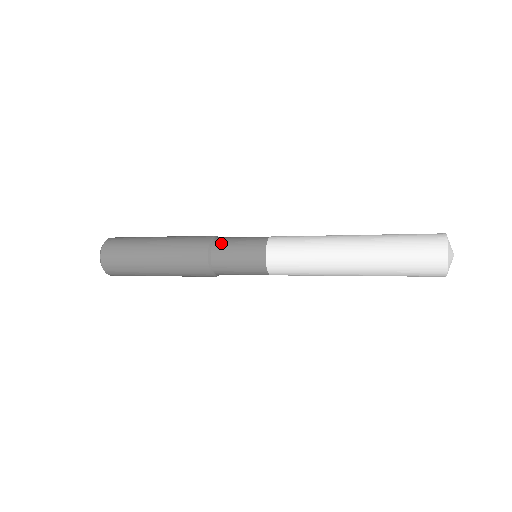
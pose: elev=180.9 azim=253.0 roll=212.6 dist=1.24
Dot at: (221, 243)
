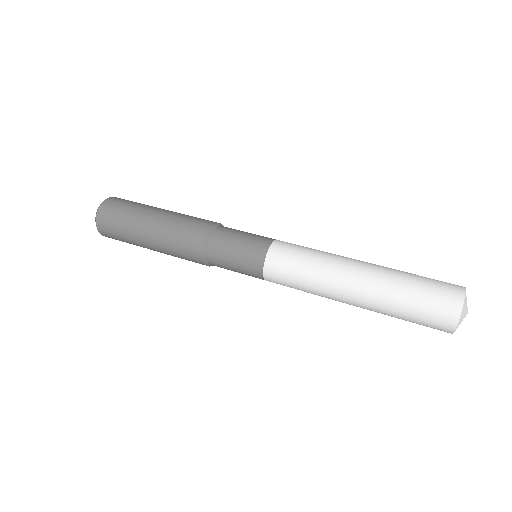
Dot at: (216, 263)
